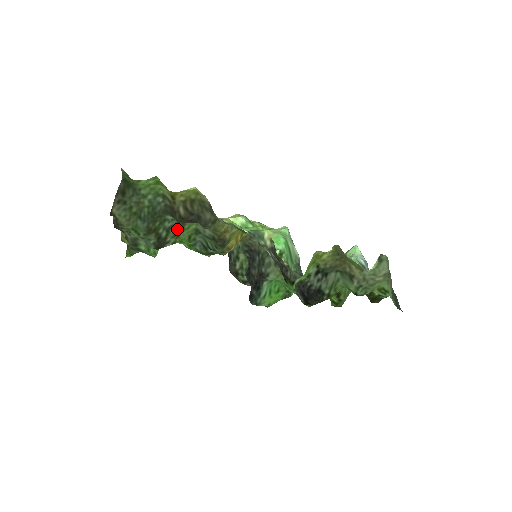
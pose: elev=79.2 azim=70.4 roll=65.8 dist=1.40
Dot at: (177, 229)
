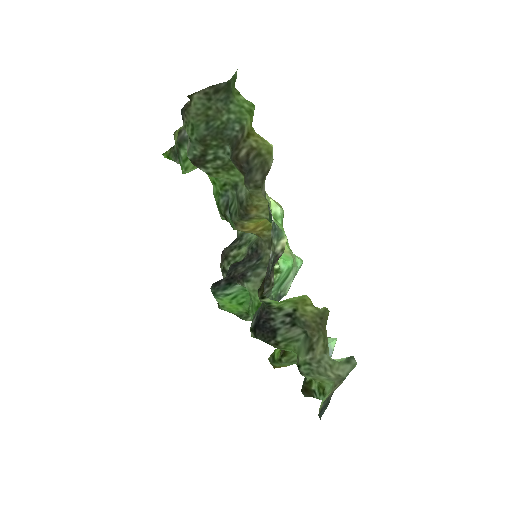
Dot at: (223, 166)
